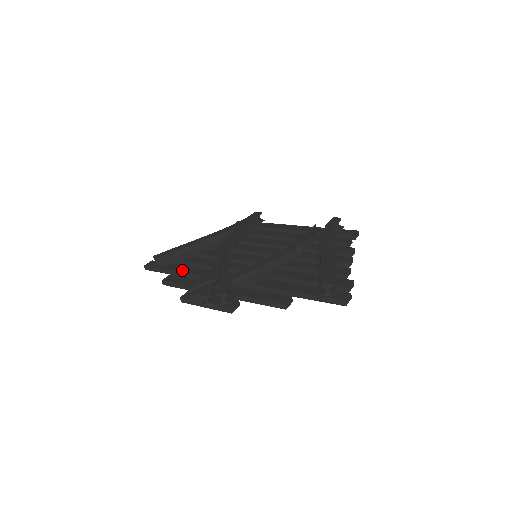
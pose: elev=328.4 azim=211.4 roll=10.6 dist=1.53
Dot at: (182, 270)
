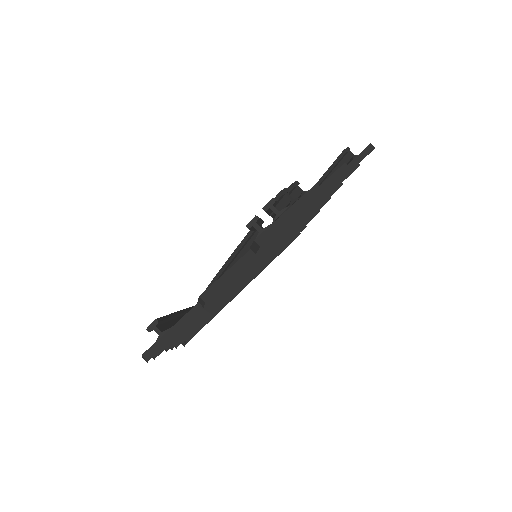
Dot at: occluded
